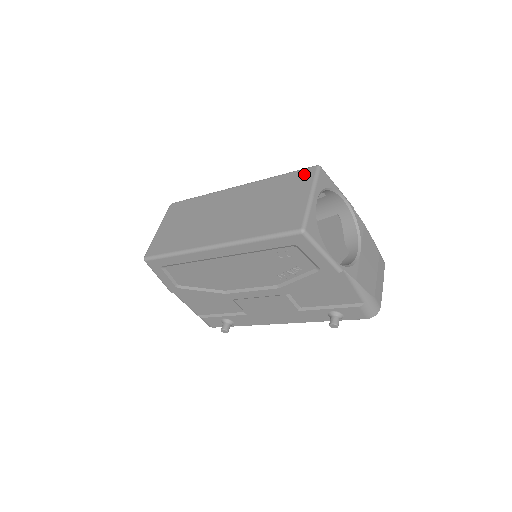
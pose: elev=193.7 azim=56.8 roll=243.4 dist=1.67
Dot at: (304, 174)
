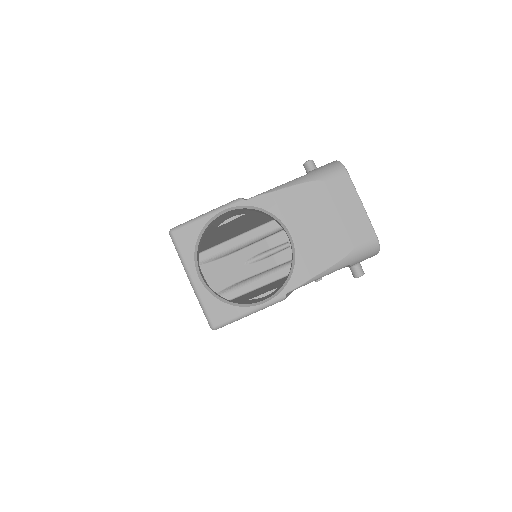
Dot at: occluded
